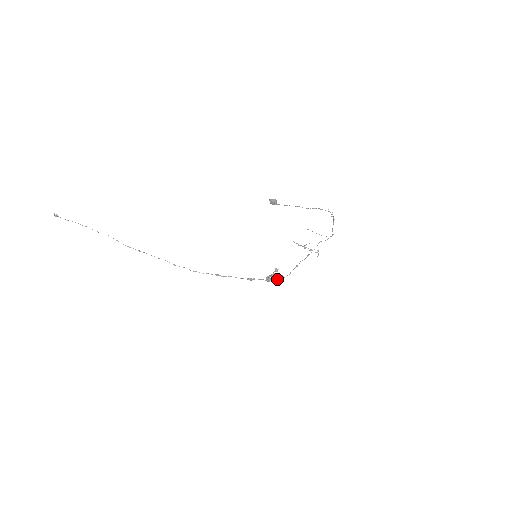
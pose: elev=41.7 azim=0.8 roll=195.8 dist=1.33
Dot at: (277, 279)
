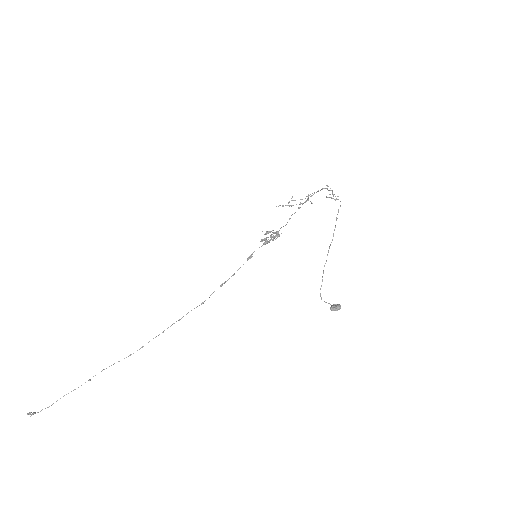
Dot at: occluded
